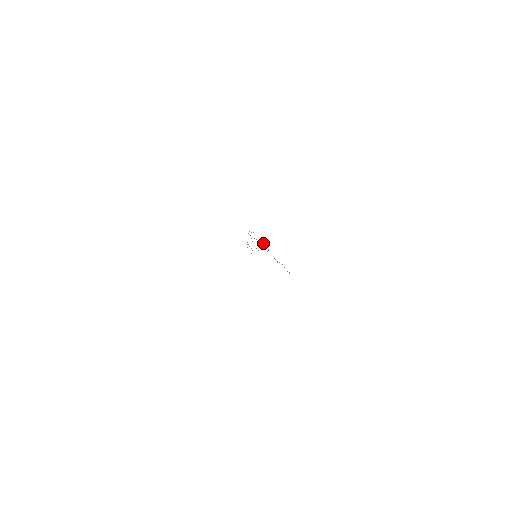
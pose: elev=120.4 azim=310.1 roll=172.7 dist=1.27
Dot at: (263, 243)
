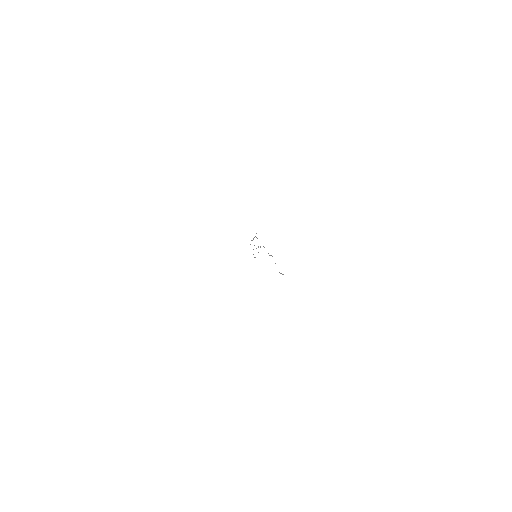
Dot at: occluded
